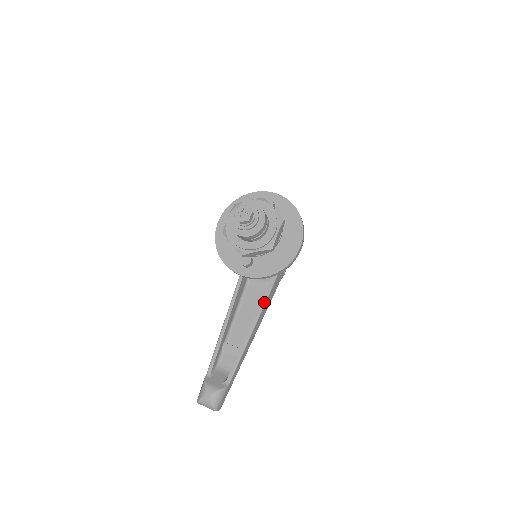
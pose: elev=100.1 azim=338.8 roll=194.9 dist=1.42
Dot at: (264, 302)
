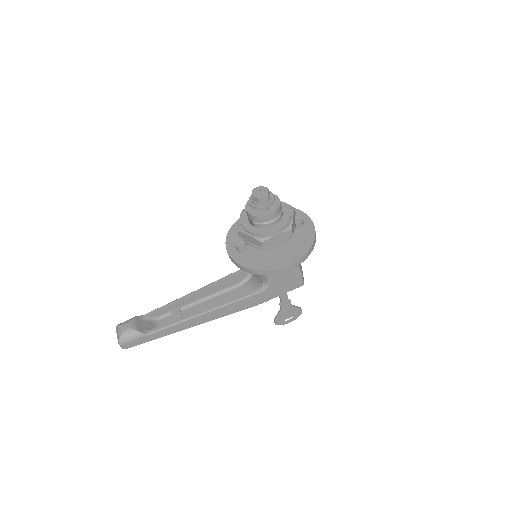
Dot at: (233, 301)
